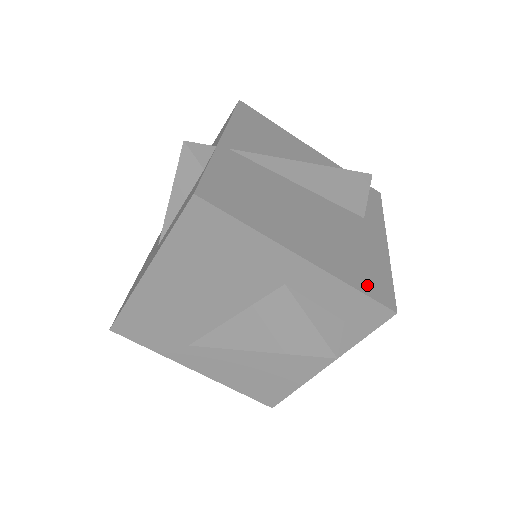
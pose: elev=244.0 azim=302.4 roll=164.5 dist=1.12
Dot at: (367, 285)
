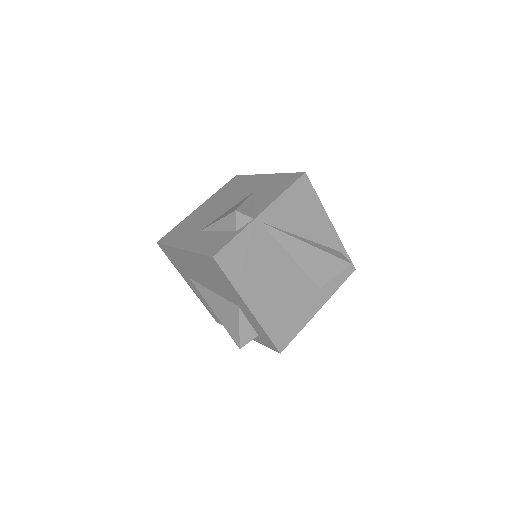
Dot at: (276, 333)
